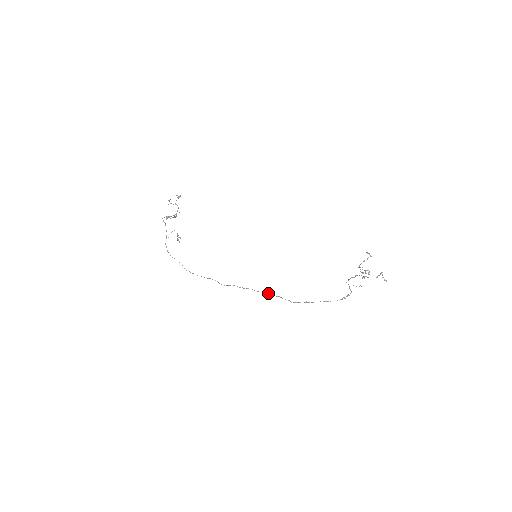
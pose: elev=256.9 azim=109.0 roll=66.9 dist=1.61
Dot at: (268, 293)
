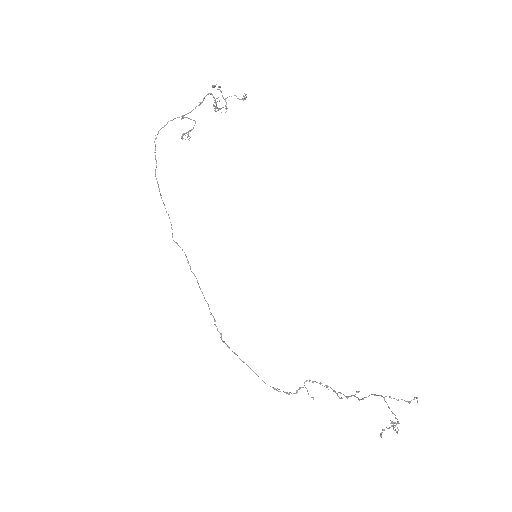
Dot at: occluded
